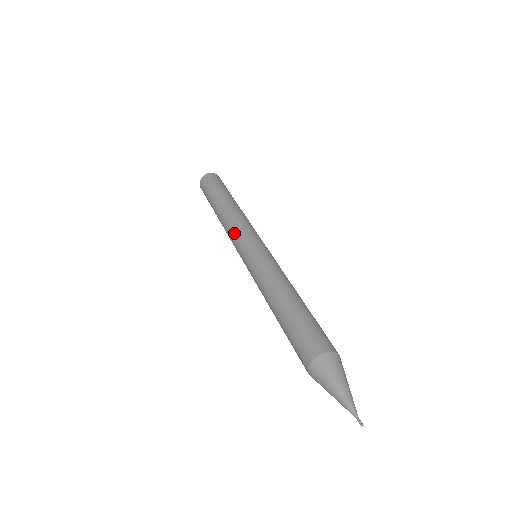
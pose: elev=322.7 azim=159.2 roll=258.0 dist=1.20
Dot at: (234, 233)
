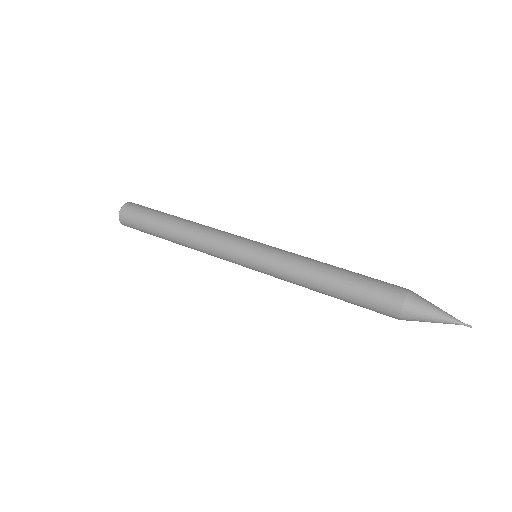
Dot at: (225, 235)
